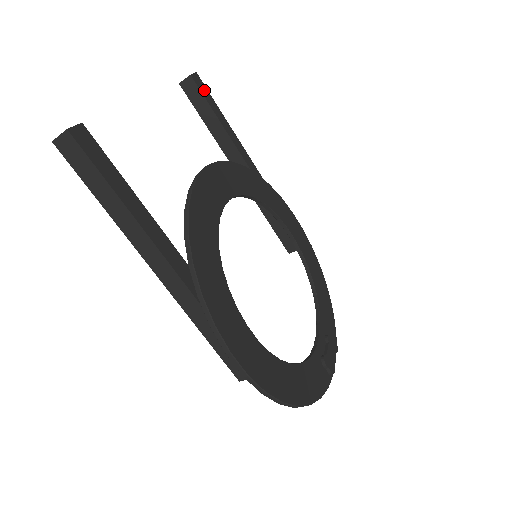
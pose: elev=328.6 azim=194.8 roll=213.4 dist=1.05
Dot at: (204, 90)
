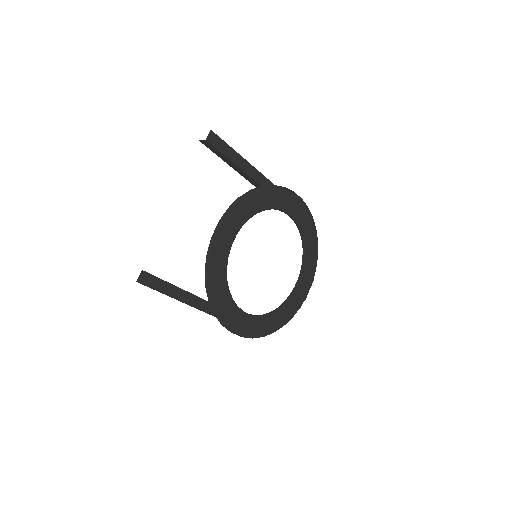
Dot at: (218, 142)
